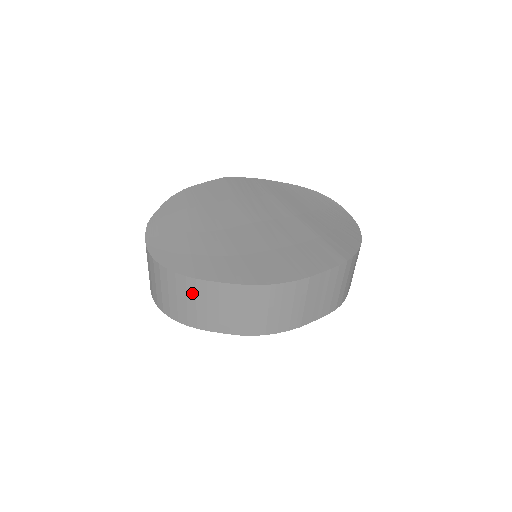
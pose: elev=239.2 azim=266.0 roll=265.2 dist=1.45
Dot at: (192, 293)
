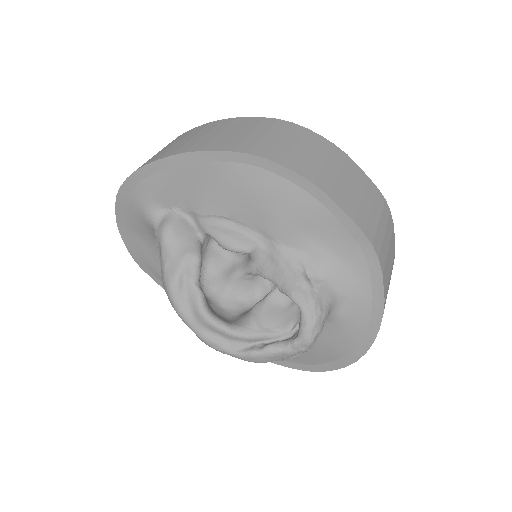
Dot at: (208, 129)
